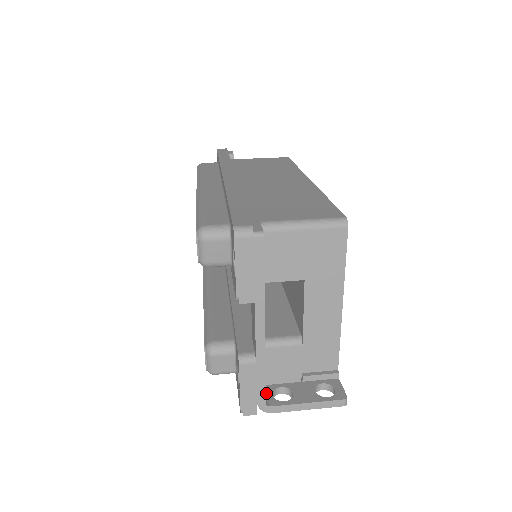
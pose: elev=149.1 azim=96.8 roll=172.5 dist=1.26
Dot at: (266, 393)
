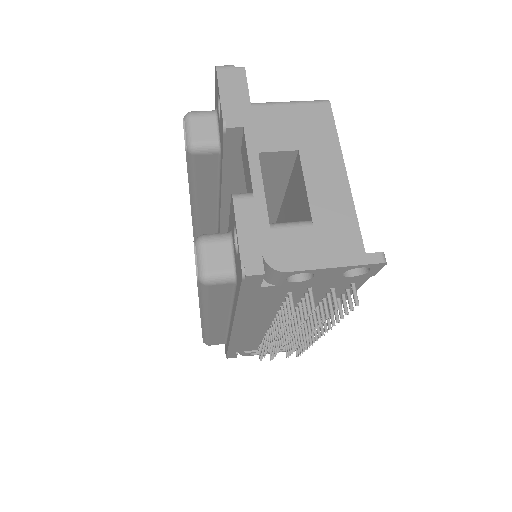
Dot at: occluded
